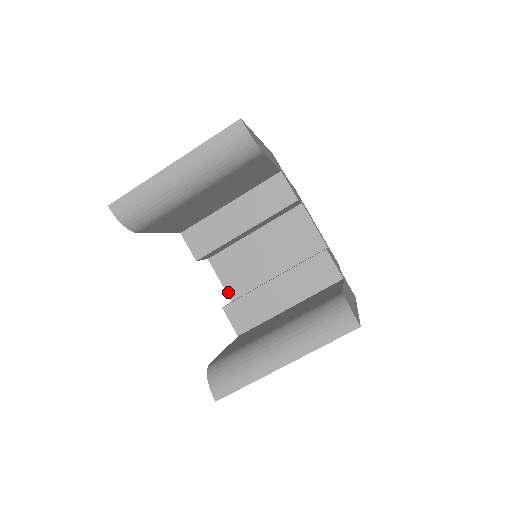
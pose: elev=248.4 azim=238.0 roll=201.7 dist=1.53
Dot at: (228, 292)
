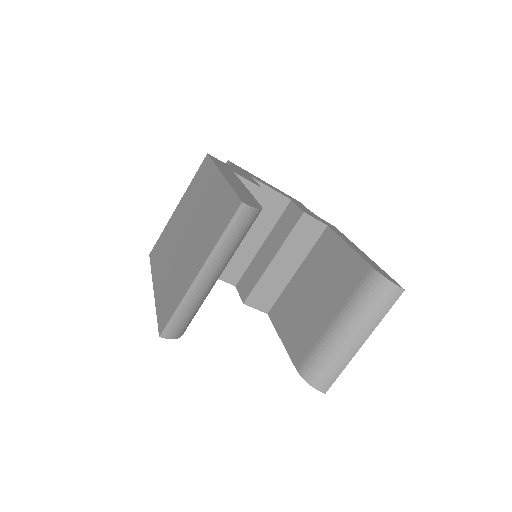
Dot at: (228, 282)
